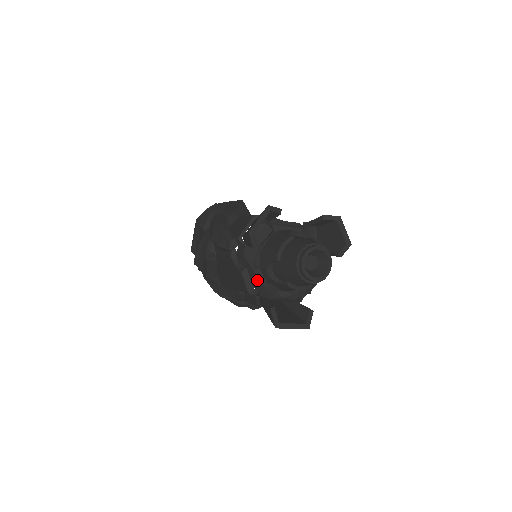
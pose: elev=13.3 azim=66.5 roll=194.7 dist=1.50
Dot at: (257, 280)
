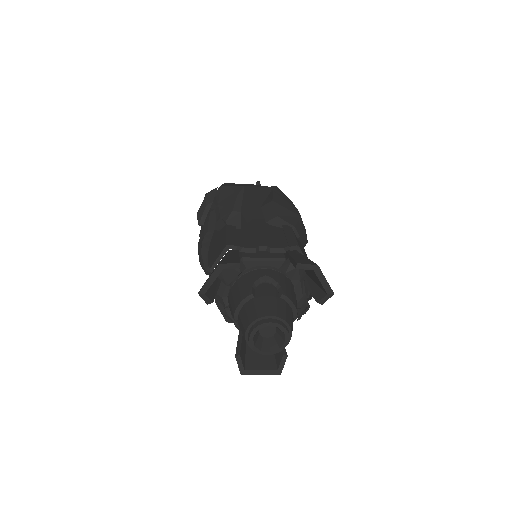
Dot at: (228, 318)
